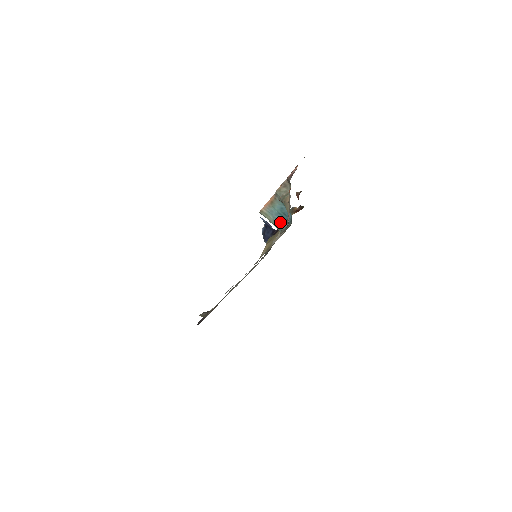
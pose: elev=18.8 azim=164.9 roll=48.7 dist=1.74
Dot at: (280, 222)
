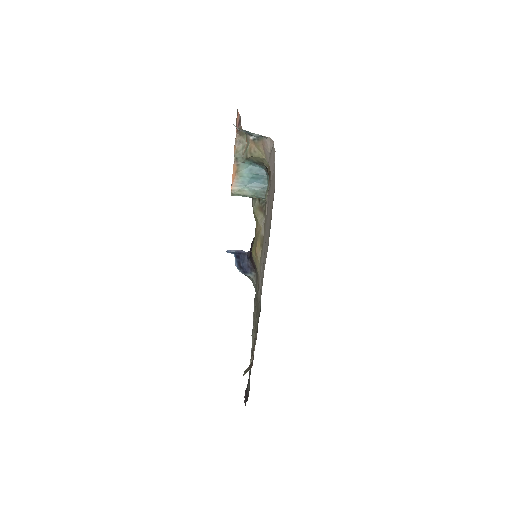
Dot at: (258, 187)
